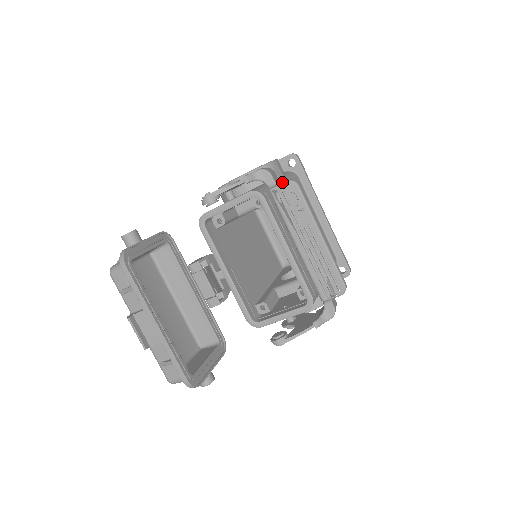
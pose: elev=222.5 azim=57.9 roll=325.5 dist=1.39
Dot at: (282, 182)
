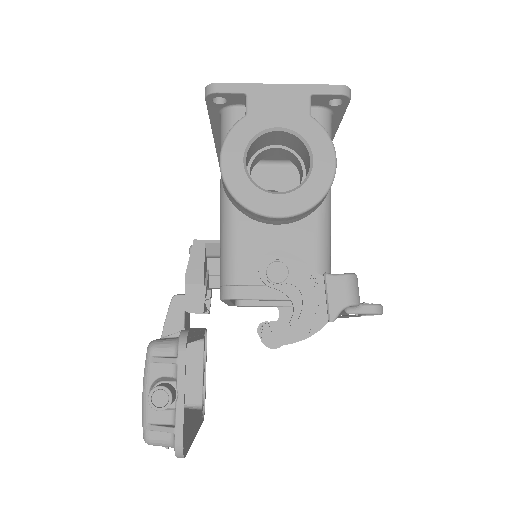
Dot at: (330, 197)
